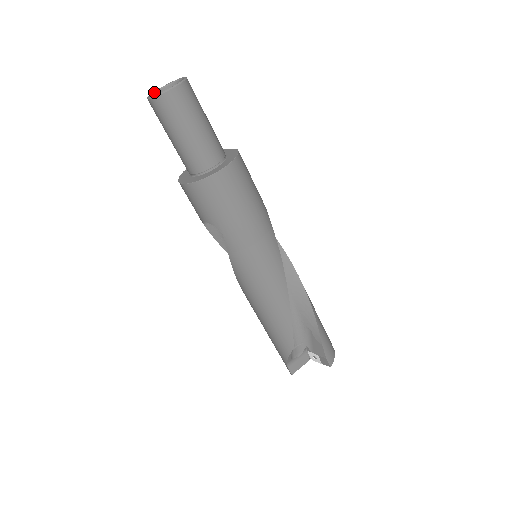
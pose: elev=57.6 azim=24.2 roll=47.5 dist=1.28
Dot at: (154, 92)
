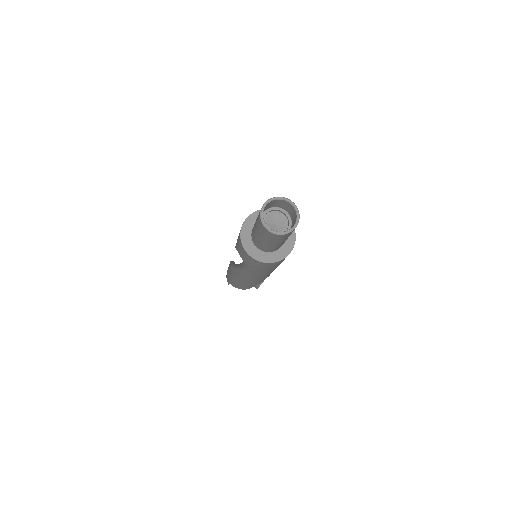
Dot at: (265, 206)
